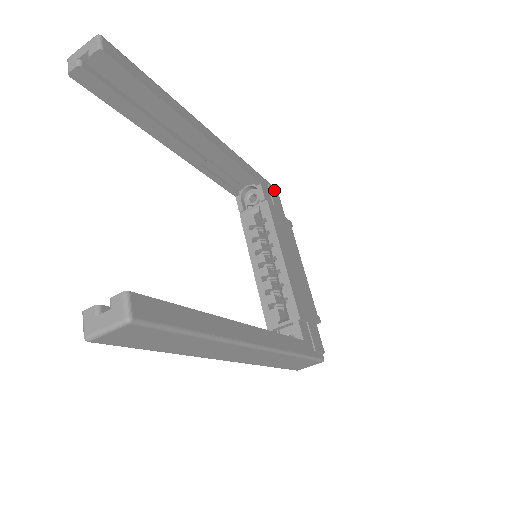
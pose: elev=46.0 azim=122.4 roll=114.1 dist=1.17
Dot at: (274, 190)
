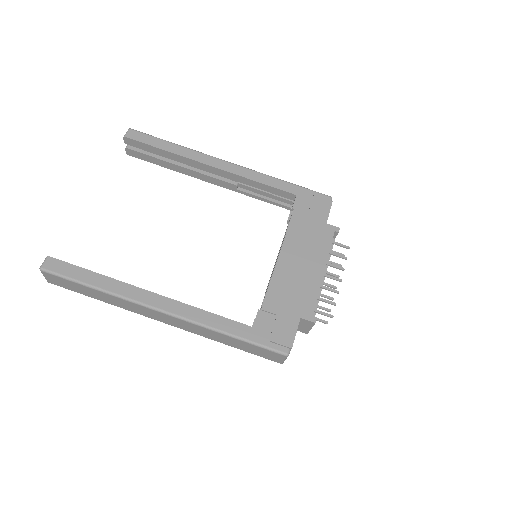
Dot at: (324, 199)
